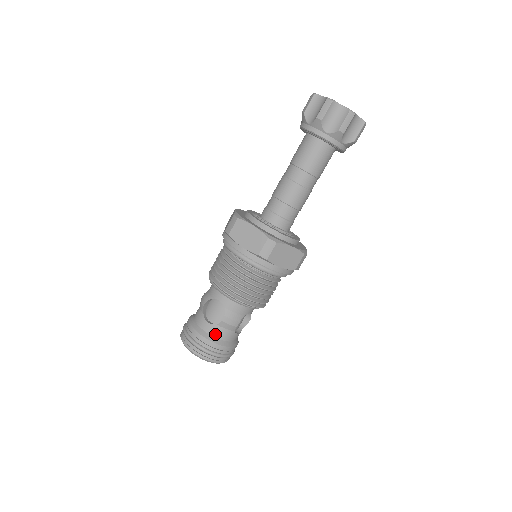
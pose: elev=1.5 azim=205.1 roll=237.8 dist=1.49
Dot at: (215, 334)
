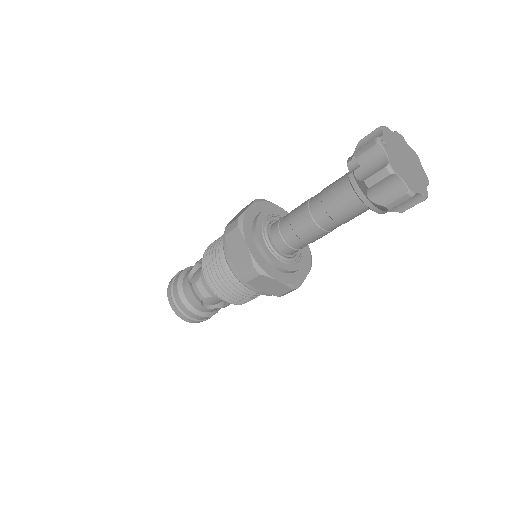
Dot at: (212, 311)
